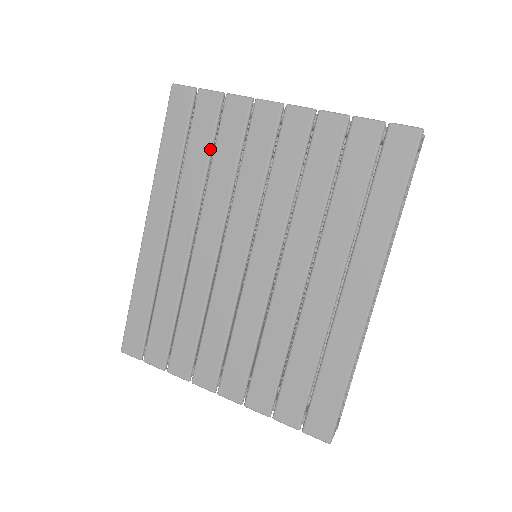
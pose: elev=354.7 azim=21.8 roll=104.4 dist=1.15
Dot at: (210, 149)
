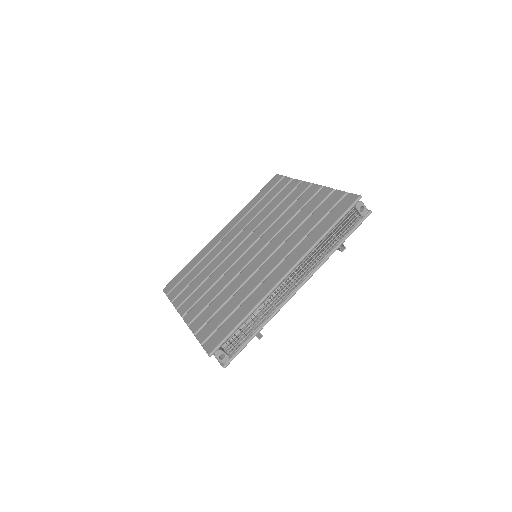
Dot at: (271, 200)
